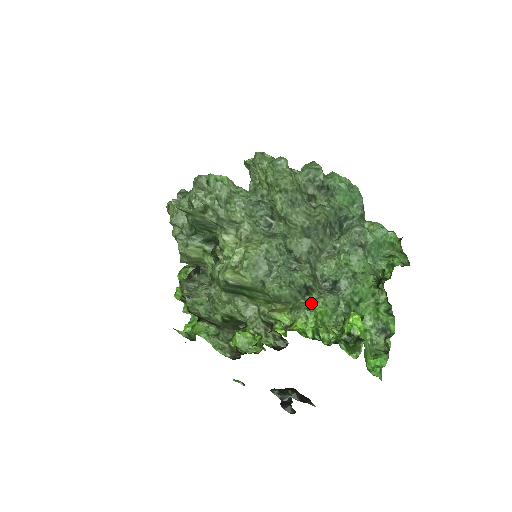
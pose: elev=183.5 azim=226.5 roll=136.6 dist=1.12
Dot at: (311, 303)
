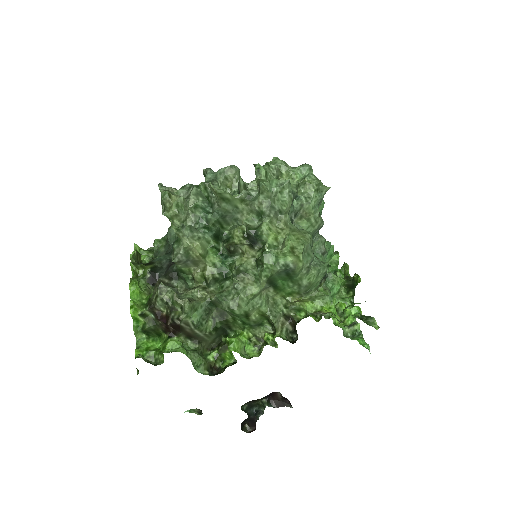
Dot at: (324, 292)
